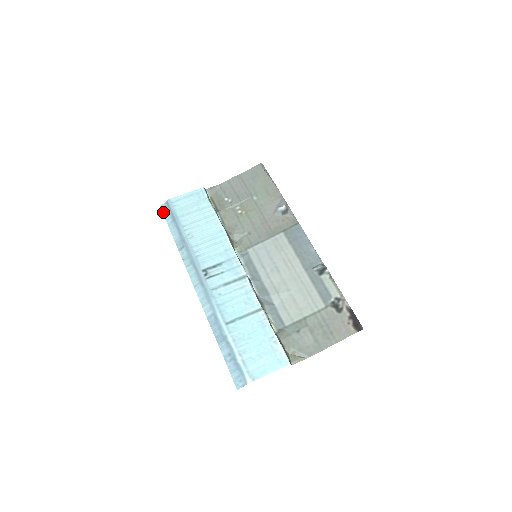
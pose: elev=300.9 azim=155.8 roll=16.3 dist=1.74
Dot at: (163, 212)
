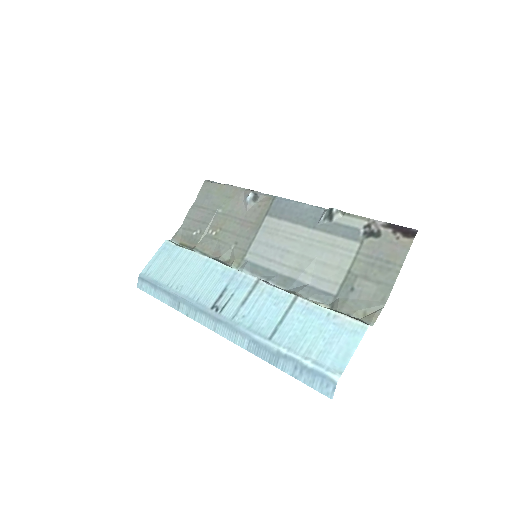
Dot at: (142, 289)
